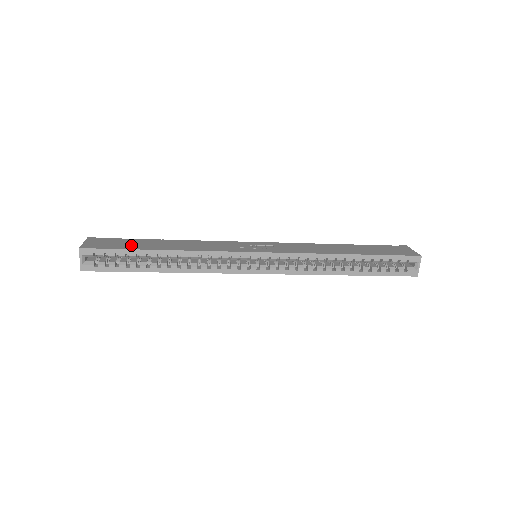
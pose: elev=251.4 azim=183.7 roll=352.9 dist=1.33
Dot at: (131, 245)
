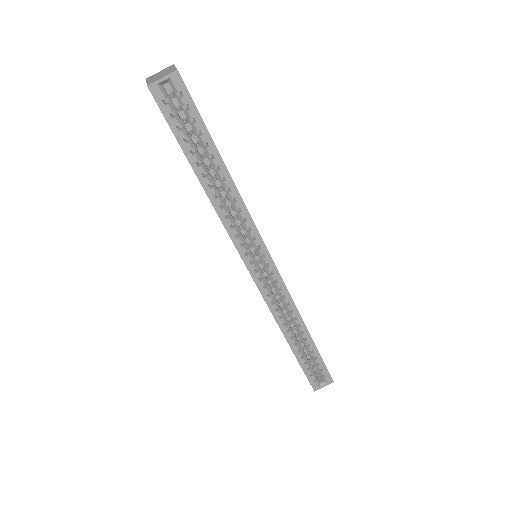
Dot at: occluded
